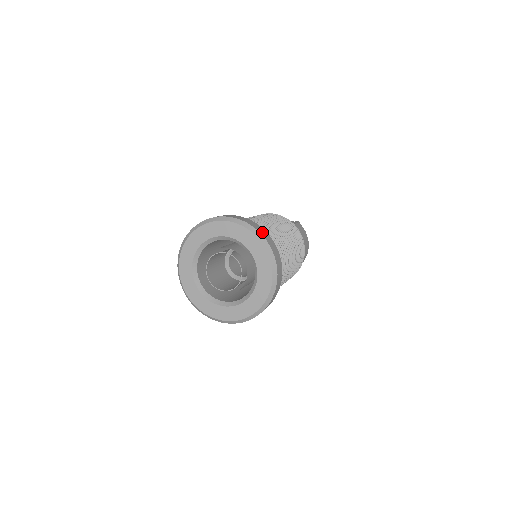
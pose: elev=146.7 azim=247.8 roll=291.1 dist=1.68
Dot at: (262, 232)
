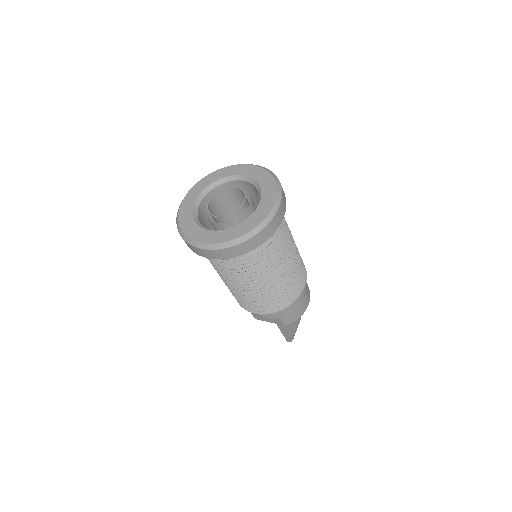
Dot at: occluded
